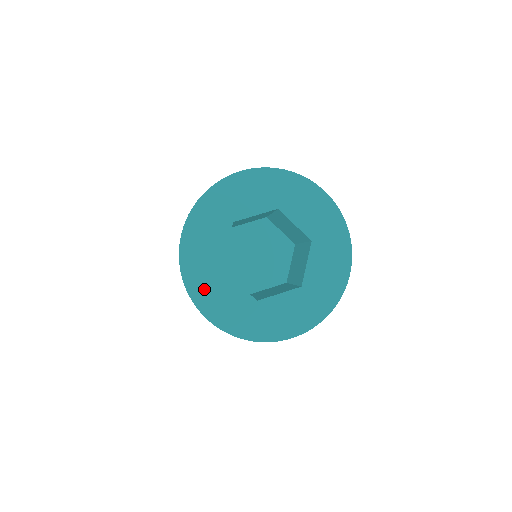
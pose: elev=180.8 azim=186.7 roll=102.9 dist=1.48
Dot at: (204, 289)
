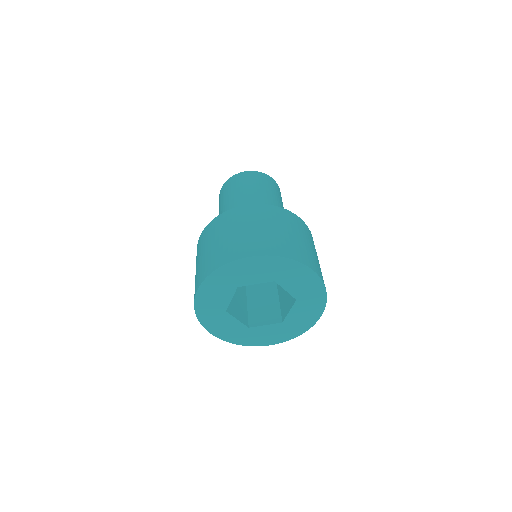
Dot at: (252, 340)
